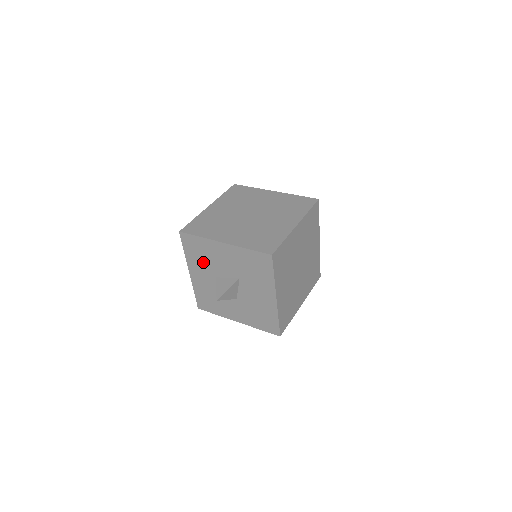
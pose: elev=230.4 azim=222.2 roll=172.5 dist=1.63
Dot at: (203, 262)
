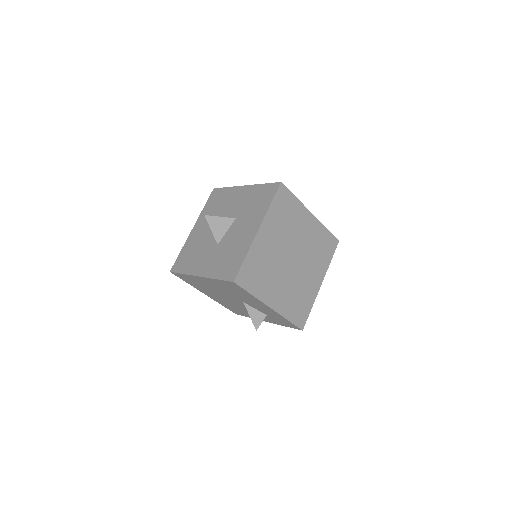
Dot at: (213, 212)
